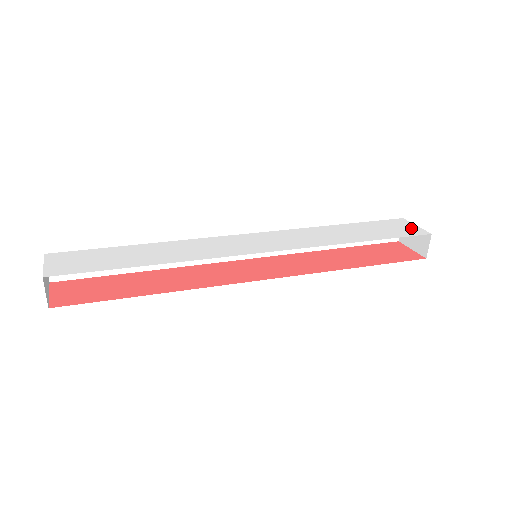
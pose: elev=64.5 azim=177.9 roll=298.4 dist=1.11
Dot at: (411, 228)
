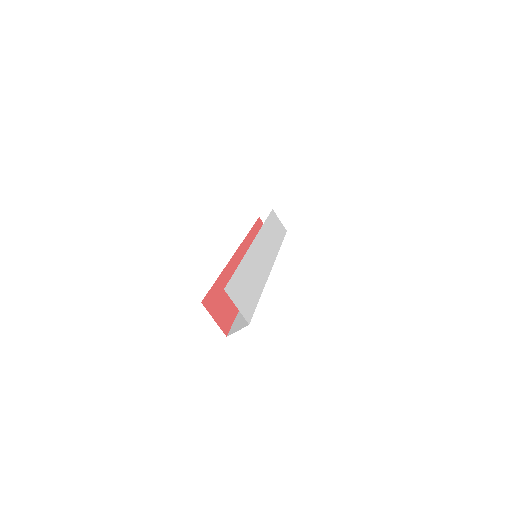
Dot at: (281, 224)
